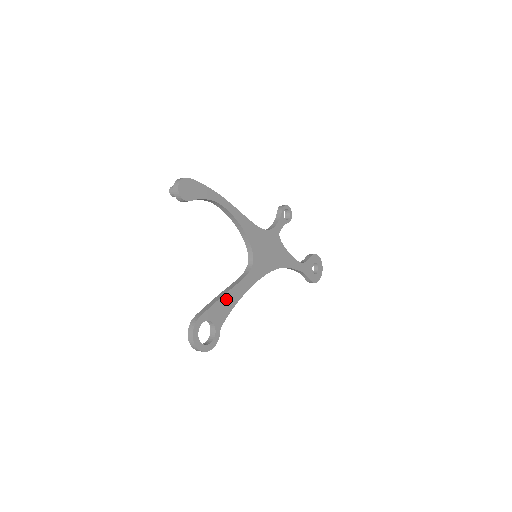
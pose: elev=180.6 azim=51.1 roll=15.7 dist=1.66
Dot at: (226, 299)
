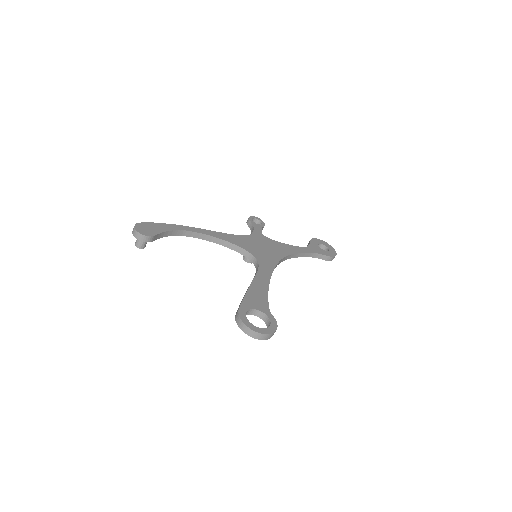
Dot at: (254, 290)
